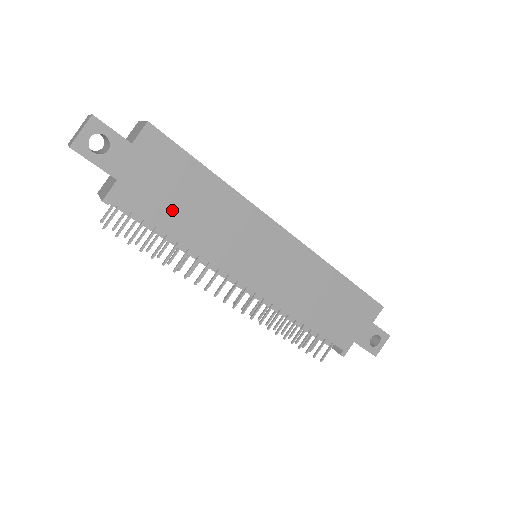
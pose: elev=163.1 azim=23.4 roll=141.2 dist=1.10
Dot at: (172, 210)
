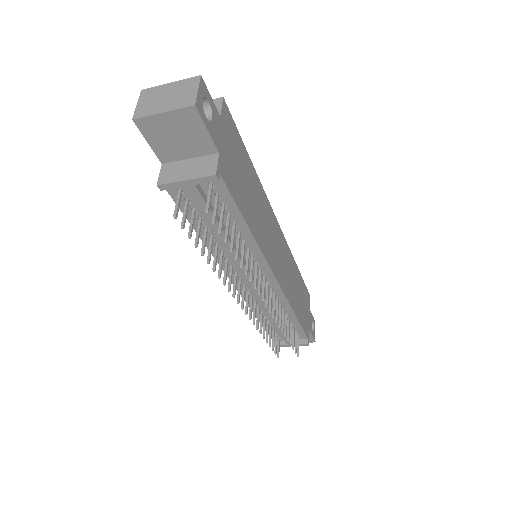
Dot at: (243, 194)
